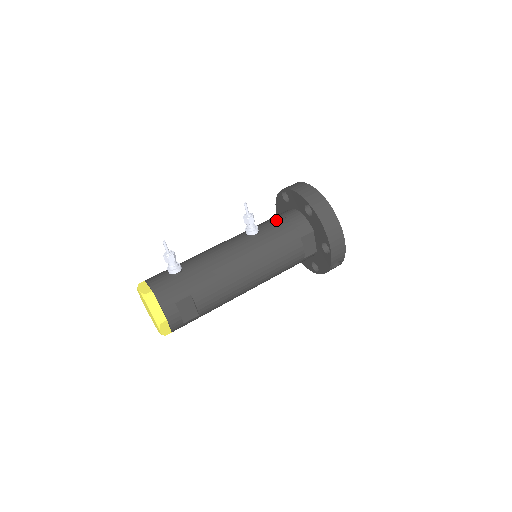
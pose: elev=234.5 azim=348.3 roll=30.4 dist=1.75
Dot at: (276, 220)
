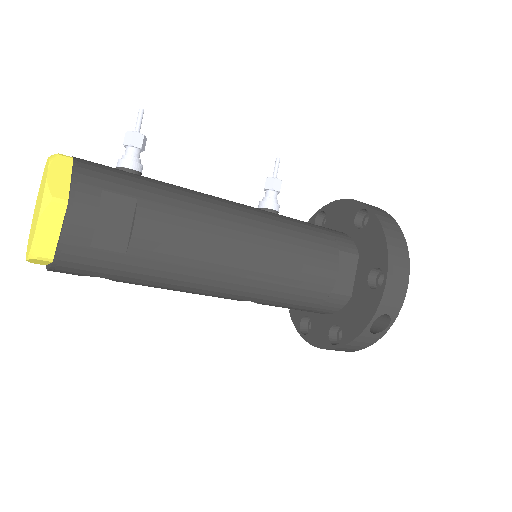
Dot at: occluded
